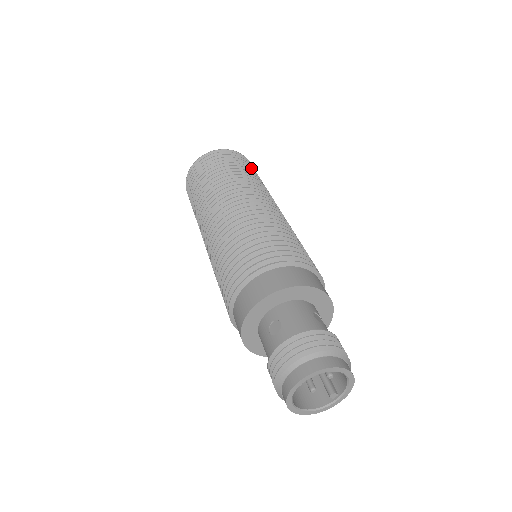
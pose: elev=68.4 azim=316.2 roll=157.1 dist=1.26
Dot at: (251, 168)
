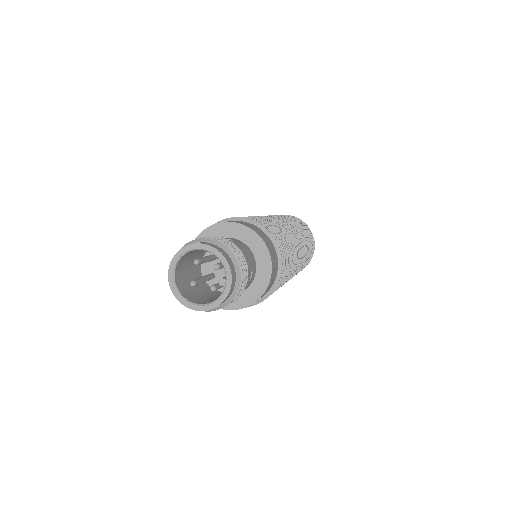
Dot at: occluded
